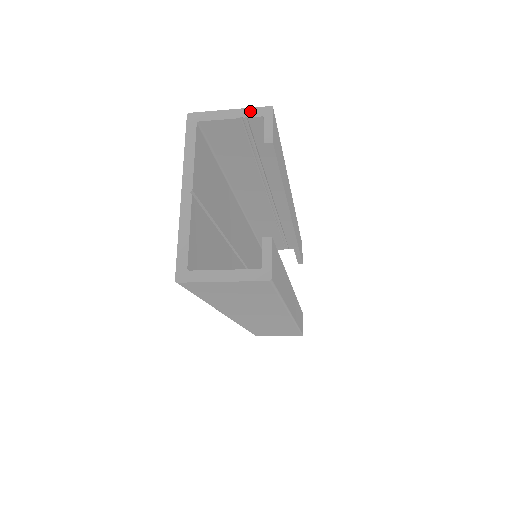
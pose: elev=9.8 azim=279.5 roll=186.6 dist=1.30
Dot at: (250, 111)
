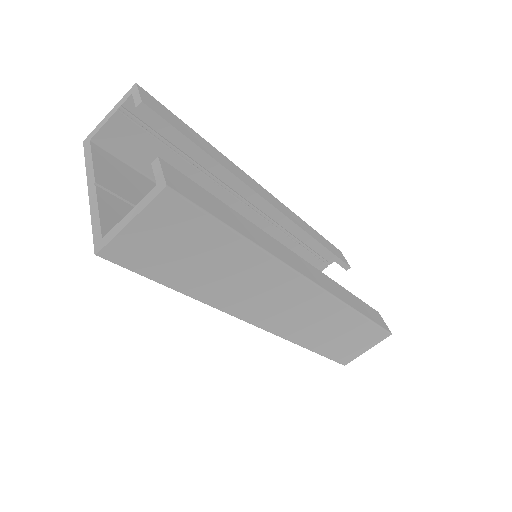
Dot at: (122, 100)
